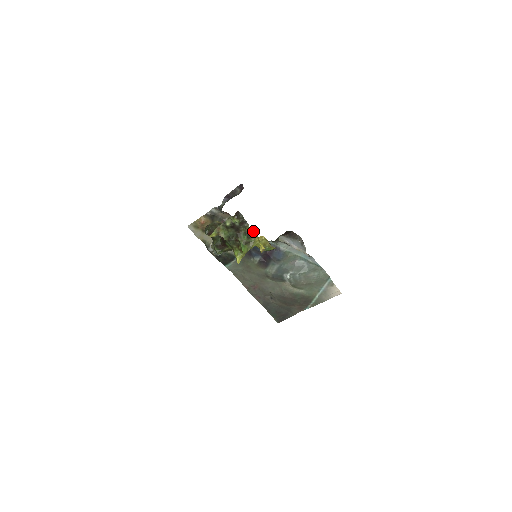
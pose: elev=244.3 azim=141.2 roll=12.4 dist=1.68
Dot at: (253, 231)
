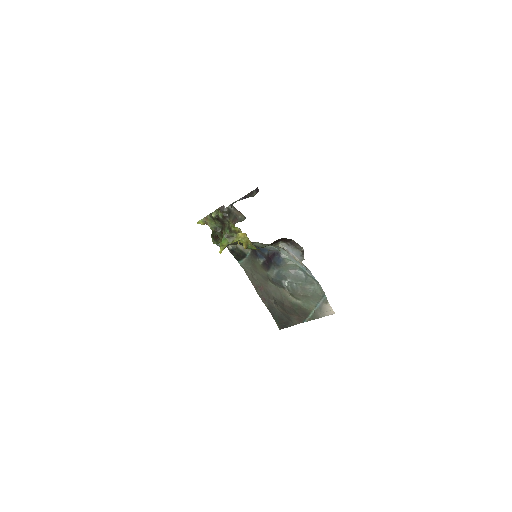
Dot at: (234, 226)
